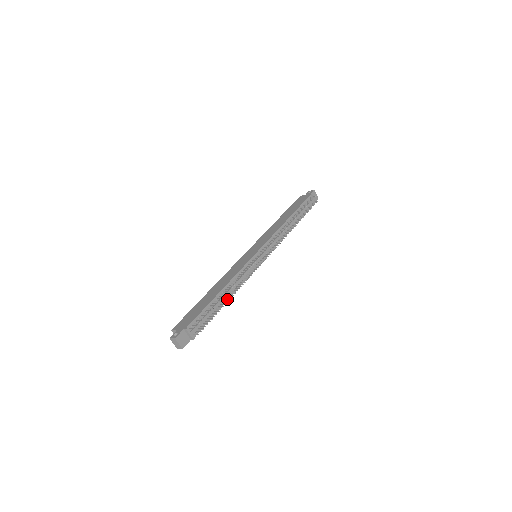
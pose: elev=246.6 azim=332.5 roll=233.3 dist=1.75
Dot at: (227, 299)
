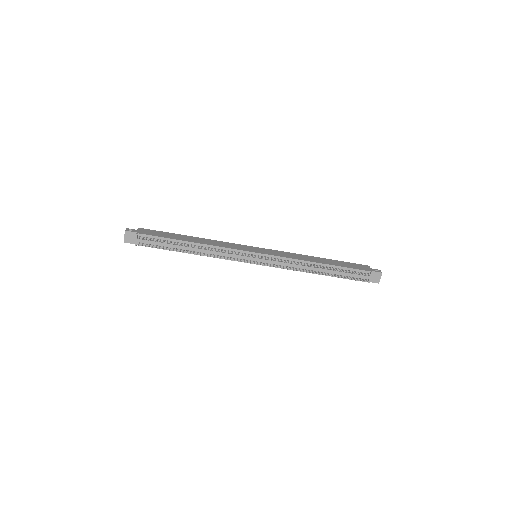
Dot at: (187, 251)
